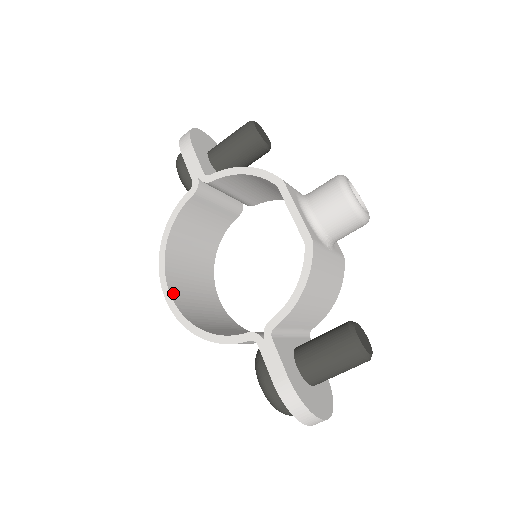
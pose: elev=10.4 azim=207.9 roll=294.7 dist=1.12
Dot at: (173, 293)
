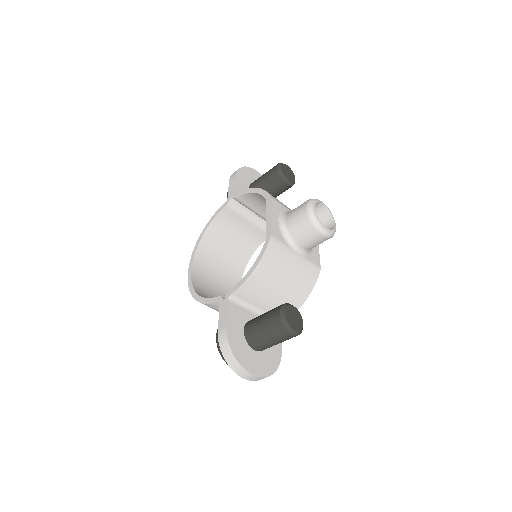
Dot at: (194, 271)
